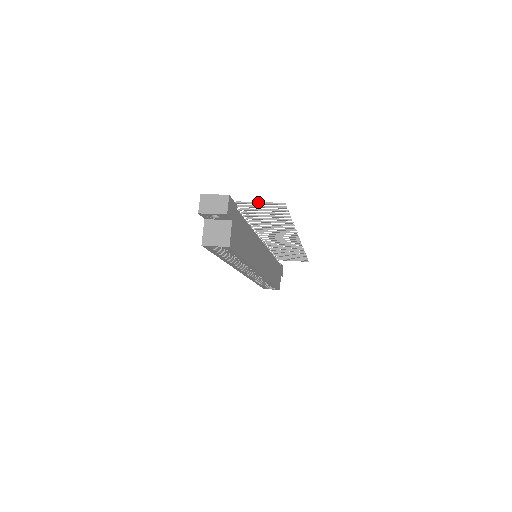
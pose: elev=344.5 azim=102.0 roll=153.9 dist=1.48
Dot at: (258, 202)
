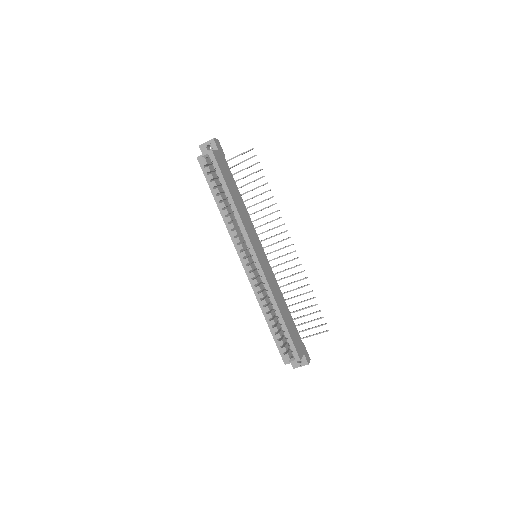
Dot at: (239, 155)
